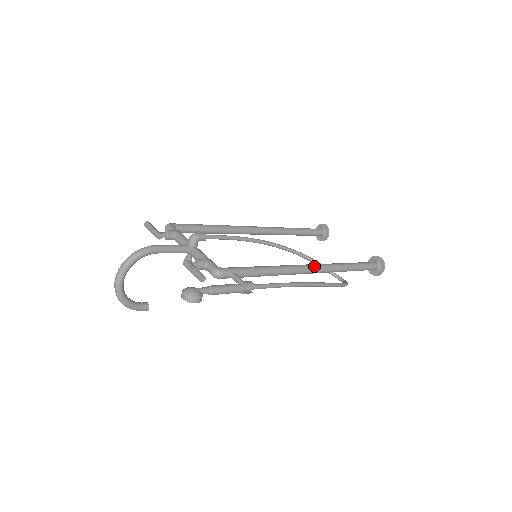
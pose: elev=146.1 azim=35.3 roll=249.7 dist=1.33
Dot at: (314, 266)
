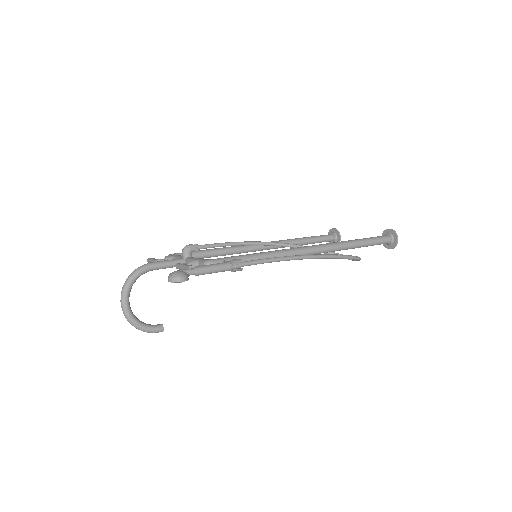
Dot at: (314, 246)
